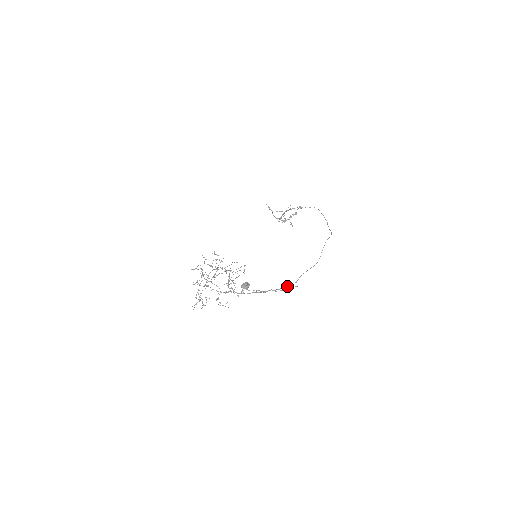
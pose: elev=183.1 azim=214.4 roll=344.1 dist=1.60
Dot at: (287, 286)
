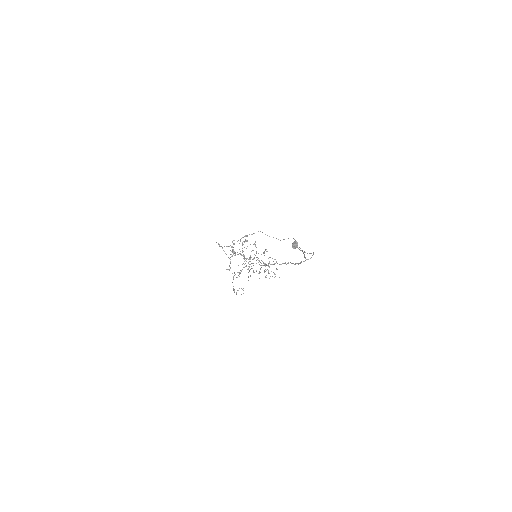
Dot at: (303, 261)
